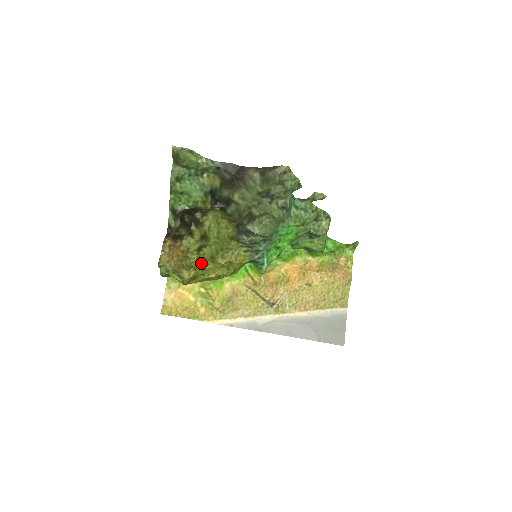
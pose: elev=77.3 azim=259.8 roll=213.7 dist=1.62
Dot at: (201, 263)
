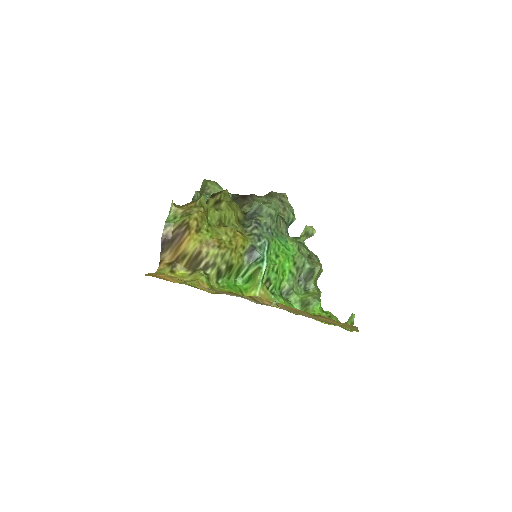
Dot at: (209, 221)
